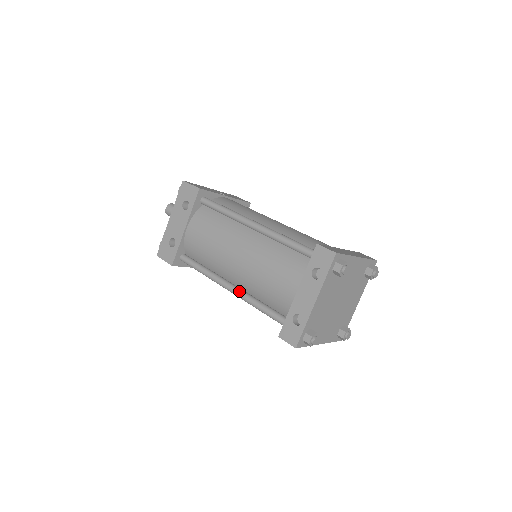
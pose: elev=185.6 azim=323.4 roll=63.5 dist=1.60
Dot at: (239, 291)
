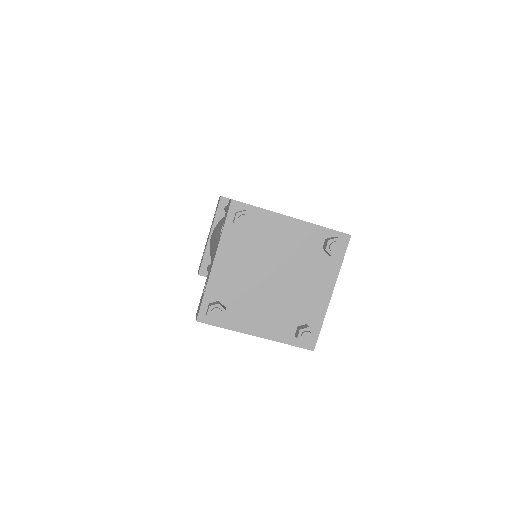
Dot at: occluded
